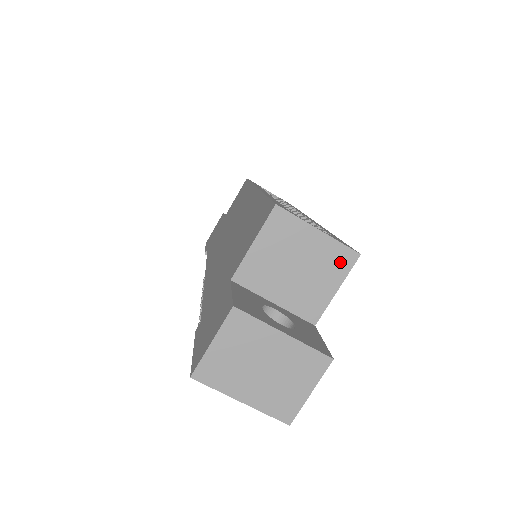
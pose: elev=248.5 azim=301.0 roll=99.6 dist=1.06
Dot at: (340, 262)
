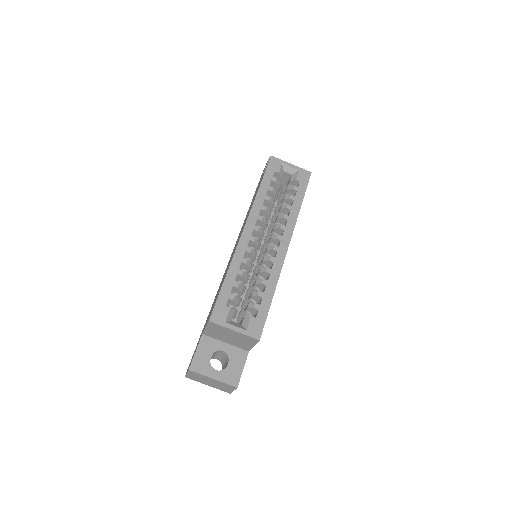
Dot at: (250, 340)
